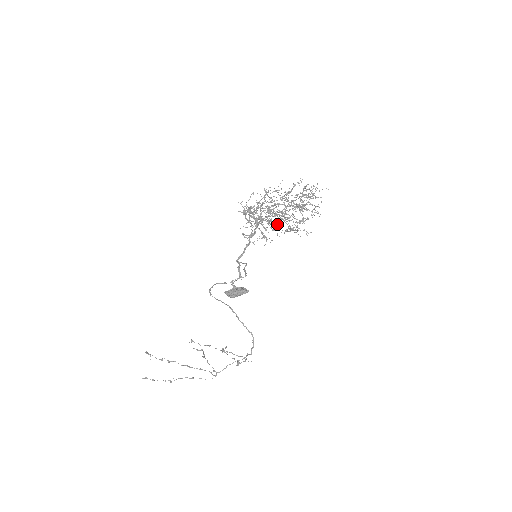
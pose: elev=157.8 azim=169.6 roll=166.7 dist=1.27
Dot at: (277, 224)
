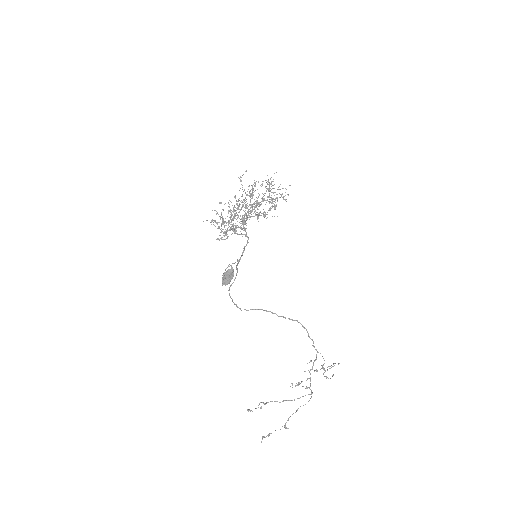
Dot at: occluded
